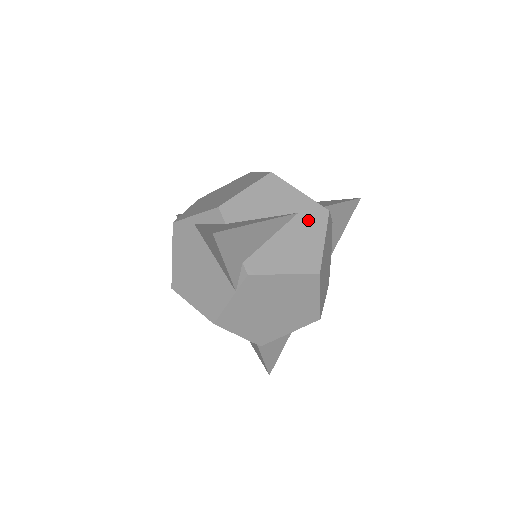
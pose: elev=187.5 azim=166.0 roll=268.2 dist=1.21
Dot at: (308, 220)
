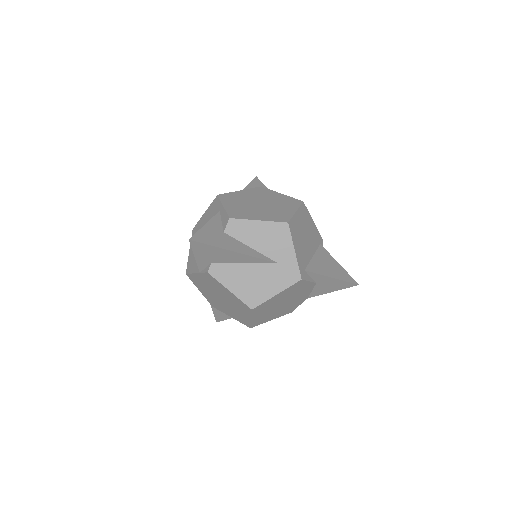
Dot at: (280, 273)
